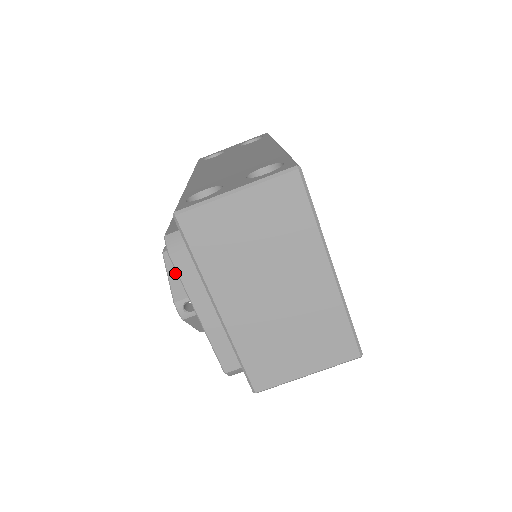
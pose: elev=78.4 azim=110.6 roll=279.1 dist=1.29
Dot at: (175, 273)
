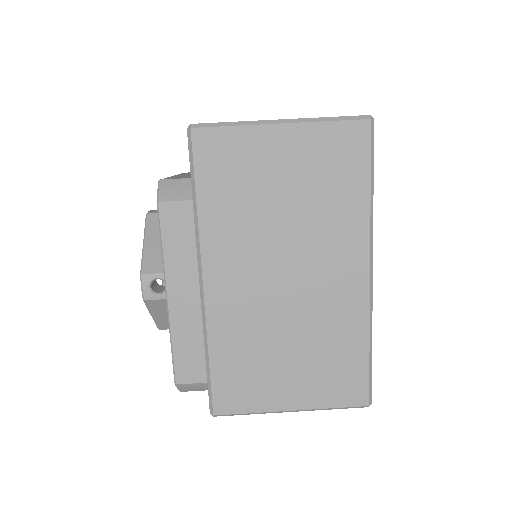
Dot at: (154, 240)
